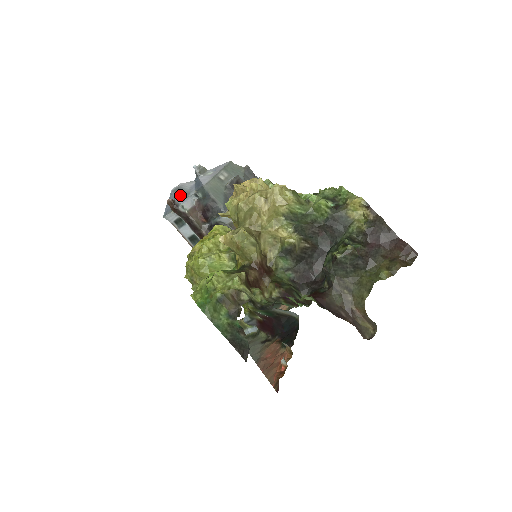
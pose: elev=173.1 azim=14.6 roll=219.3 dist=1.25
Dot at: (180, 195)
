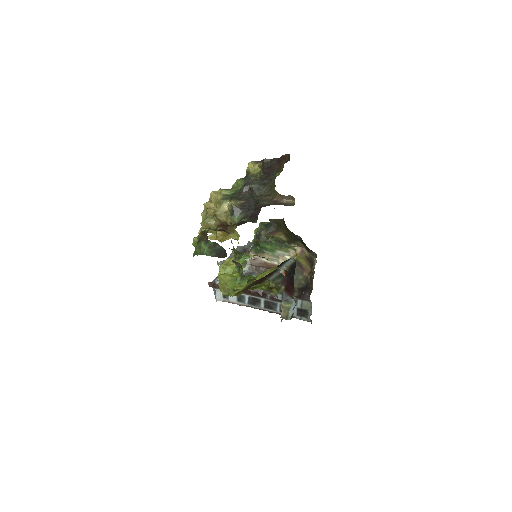
Dot at: (215, 279)
